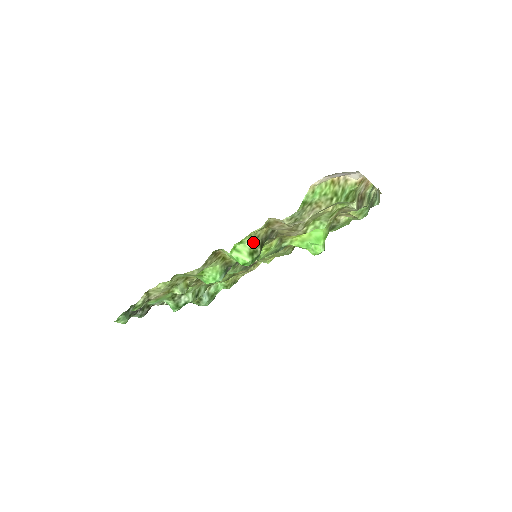
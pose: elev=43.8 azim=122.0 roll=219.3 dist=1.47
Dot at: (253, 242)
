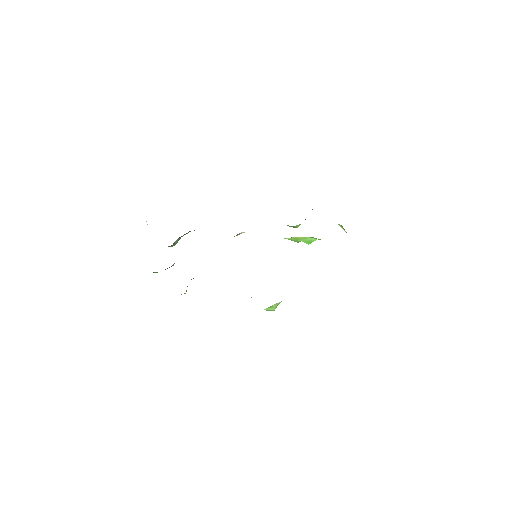
Dot at: occluded
